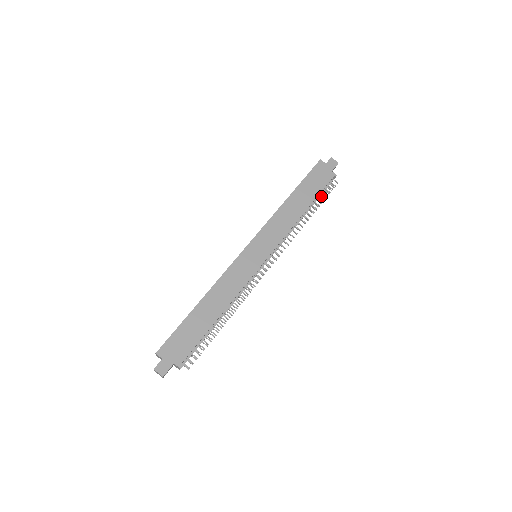
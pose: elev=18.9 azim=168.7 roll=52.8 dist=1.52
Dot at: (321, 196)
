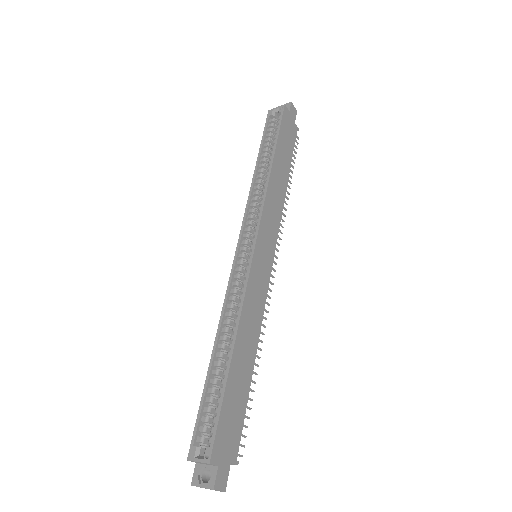
Dot at: (292, 159)
